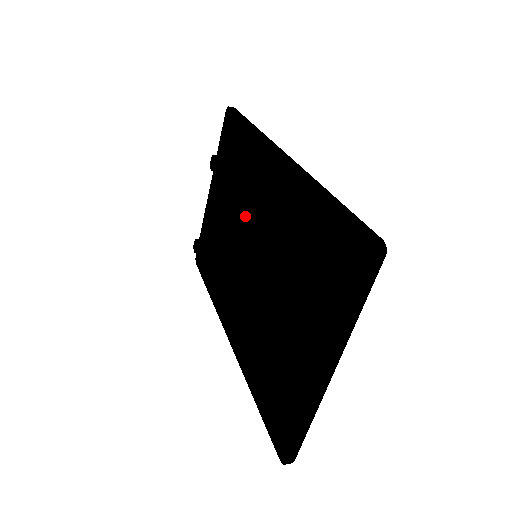
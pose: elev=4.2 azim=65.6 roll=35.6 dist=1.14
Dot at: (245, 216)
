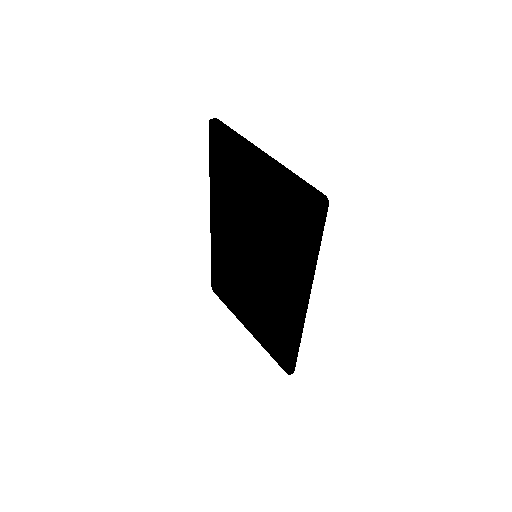
Dot at: (267, 239)
